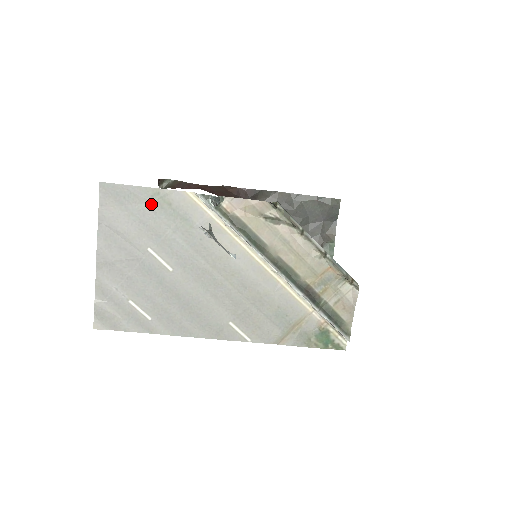
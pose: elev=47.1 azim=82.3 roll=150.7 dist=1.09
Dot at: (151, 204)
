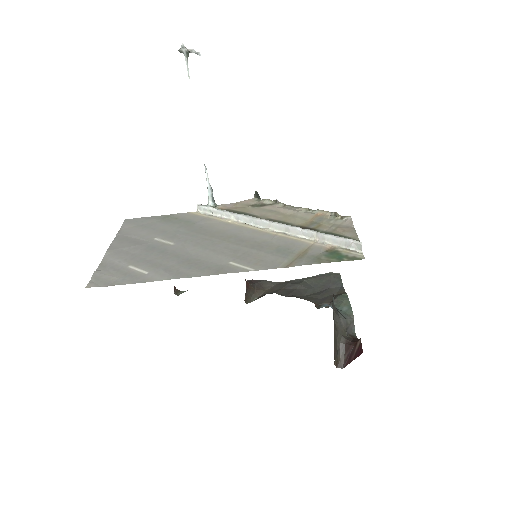
Dot at: (162, 221)
